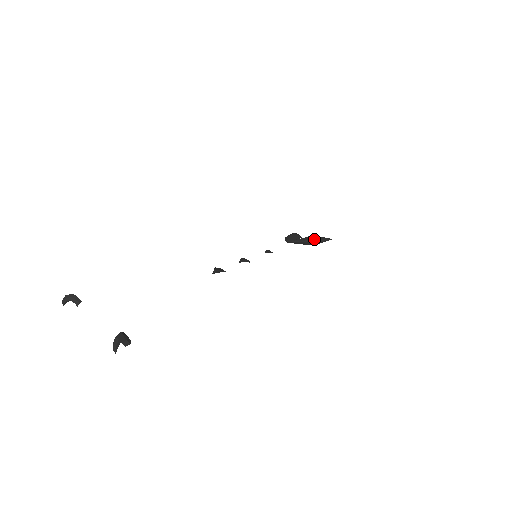
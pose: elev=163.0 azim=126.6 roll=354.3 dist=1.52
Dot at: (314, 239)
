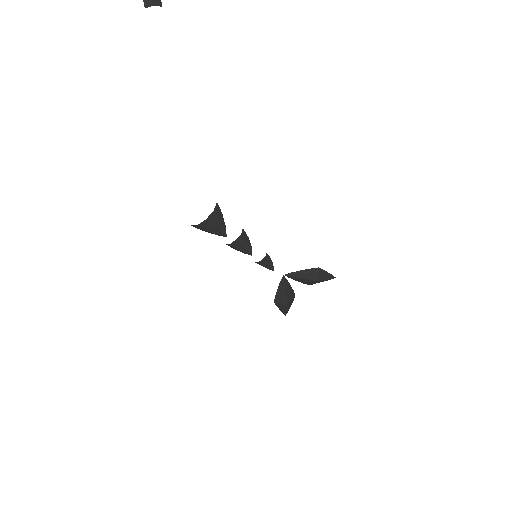
Dot at: (316, 269)
